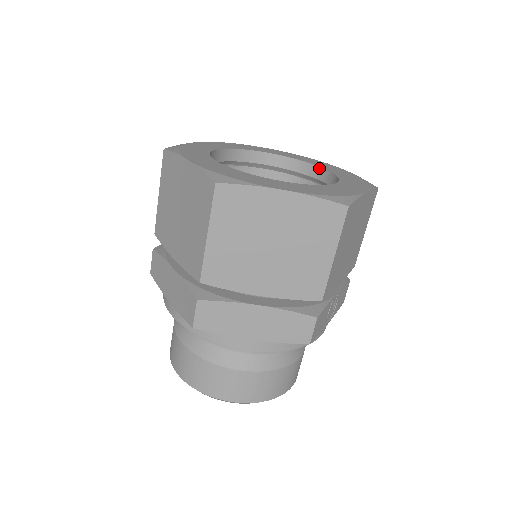
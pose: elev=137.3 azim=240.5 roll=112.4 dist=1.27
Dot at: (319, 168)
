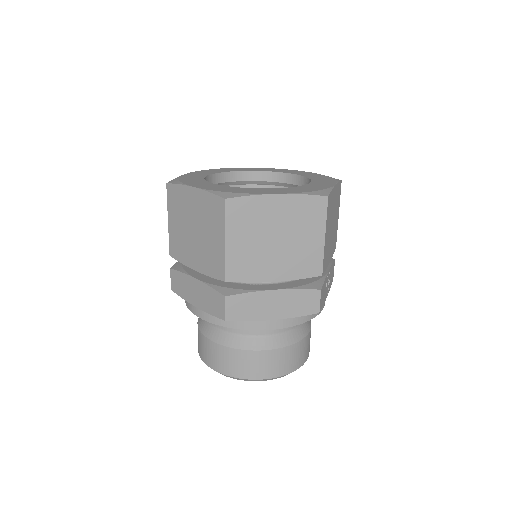
Dot at: (290, 175)
